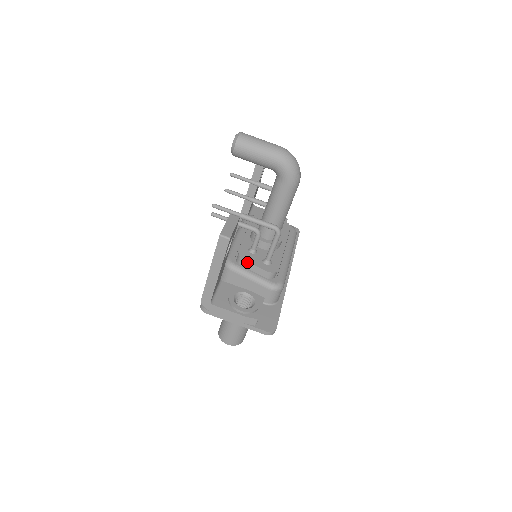
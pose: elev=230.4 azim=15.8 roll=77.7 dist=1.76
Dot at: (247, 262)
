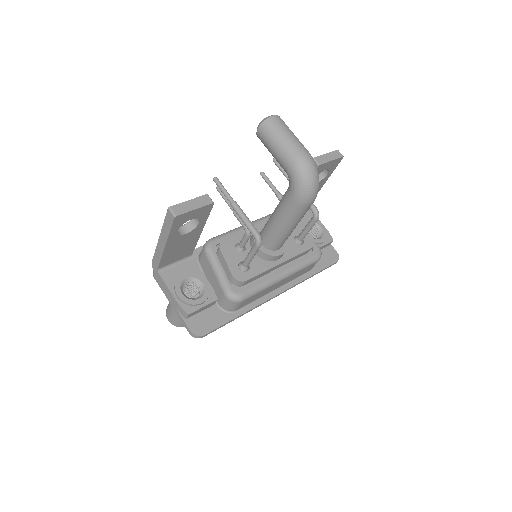
Dot at: (222, 254)
